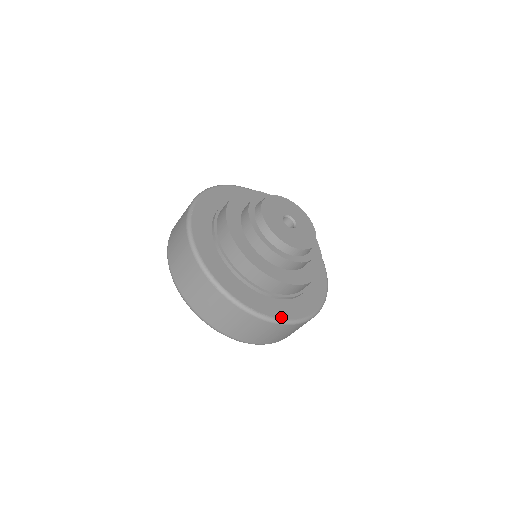
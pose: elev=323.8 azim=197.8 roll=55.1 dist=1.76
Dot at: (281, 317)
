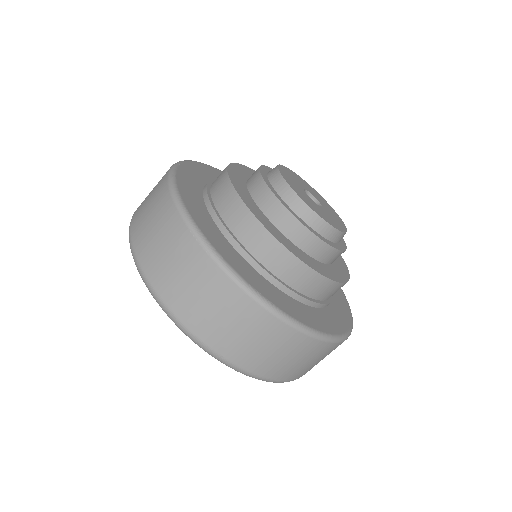
Dot at: (295, 317)
